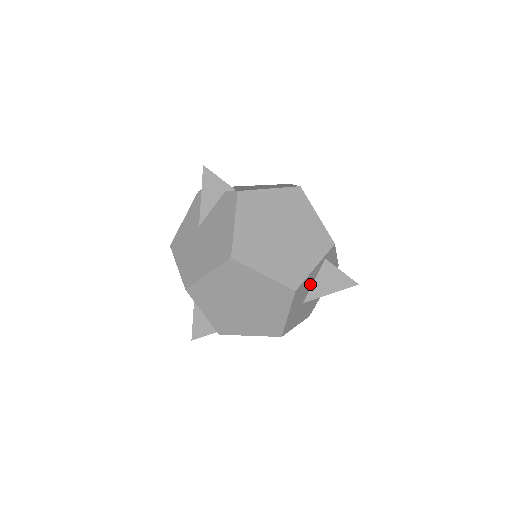
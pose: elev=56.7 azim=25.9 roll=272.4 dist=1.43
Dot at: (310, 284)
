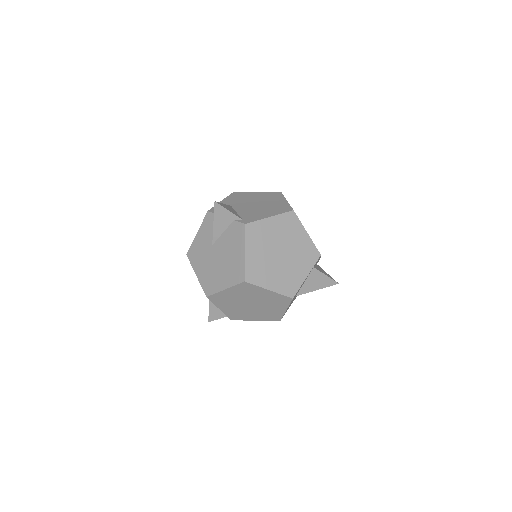
Dot at: (302, 285)
